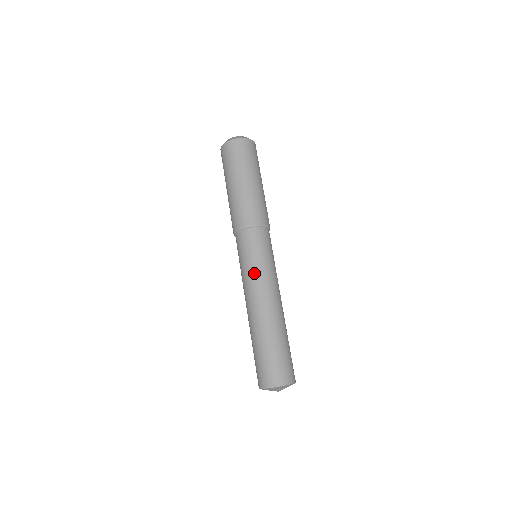
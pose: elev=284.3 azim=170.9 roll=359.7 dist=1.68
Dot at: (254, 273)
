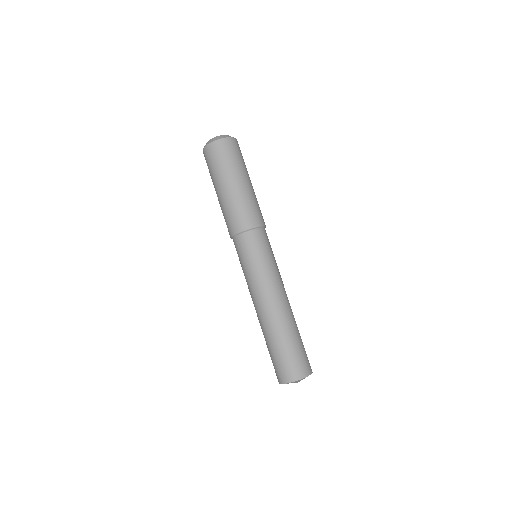
Dot at: (259, 275)
